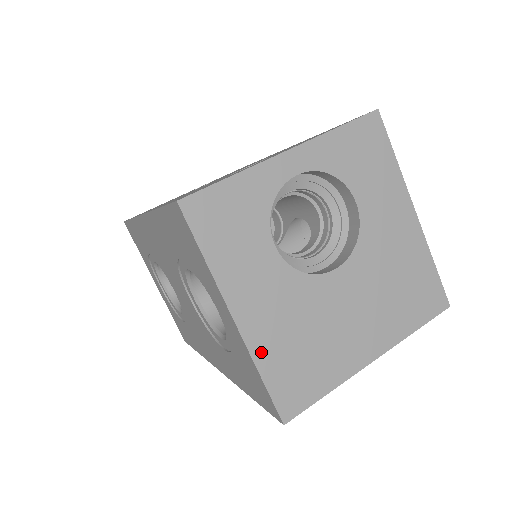
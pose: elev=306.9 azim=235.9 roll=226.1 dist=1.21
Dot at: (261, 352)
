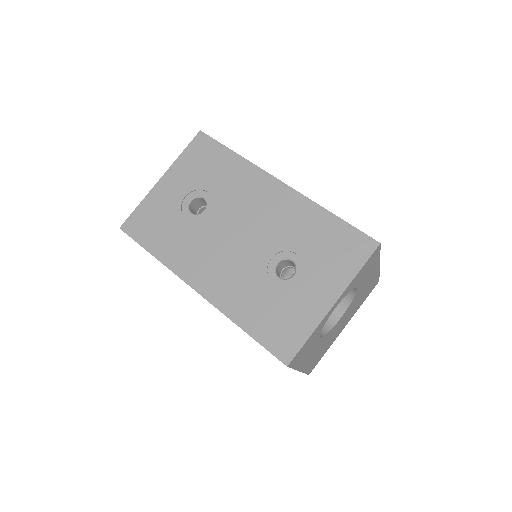
Dot at: (307, 368)
